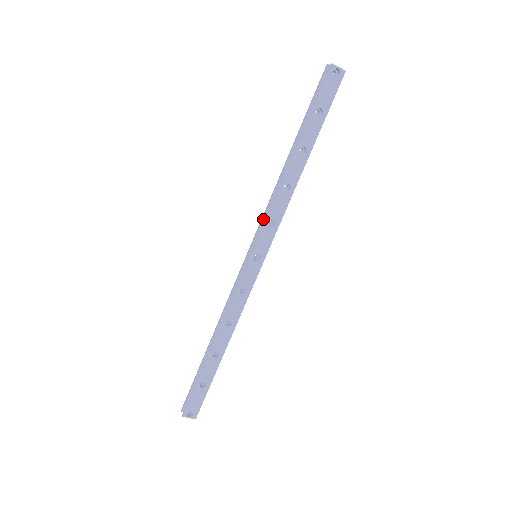
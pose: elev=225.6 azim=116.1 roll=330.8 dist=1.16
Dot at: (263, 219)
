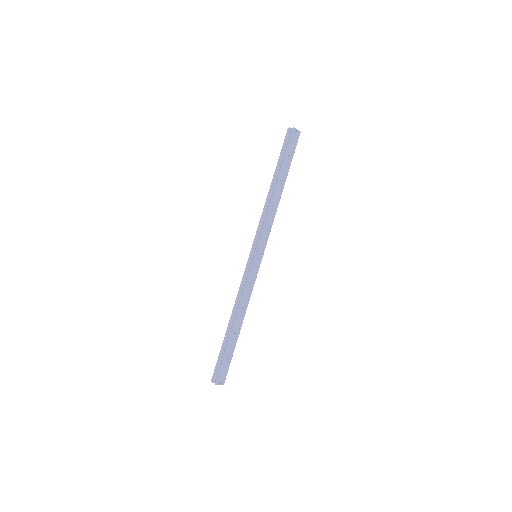
Dot at: (259, 230)
